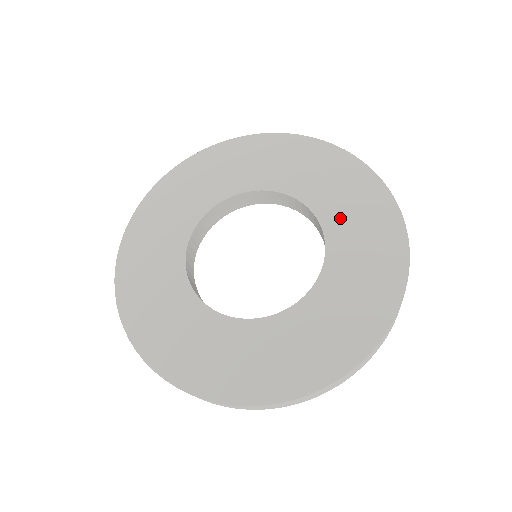
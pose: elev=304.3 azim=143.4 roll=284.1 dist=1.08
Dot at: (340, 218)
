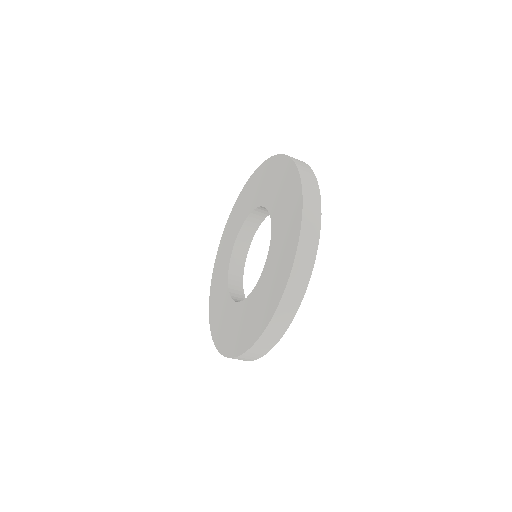
Dot at: (267, 278)
